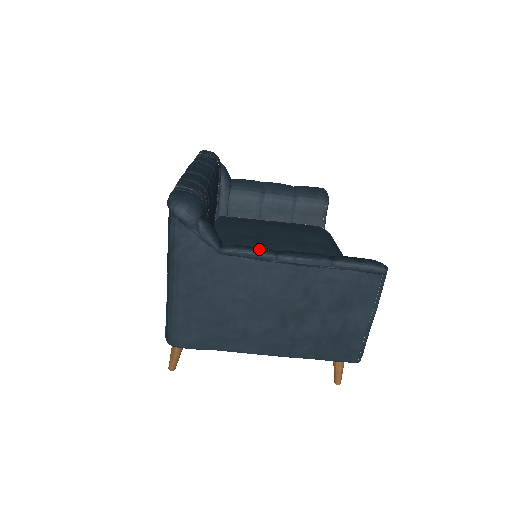
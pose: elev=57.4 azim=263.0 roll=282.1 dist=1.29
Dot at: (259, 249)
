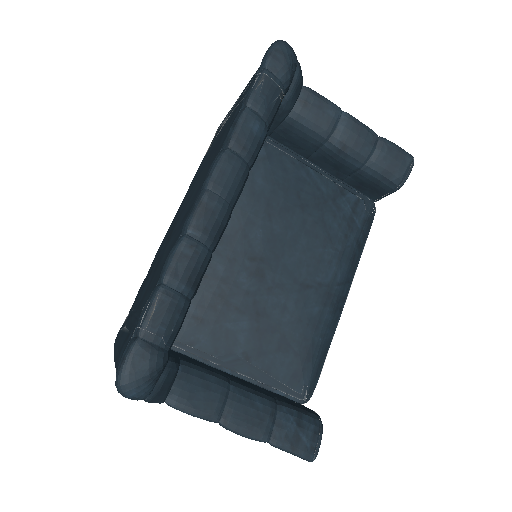
Dot at: (205, 412)
